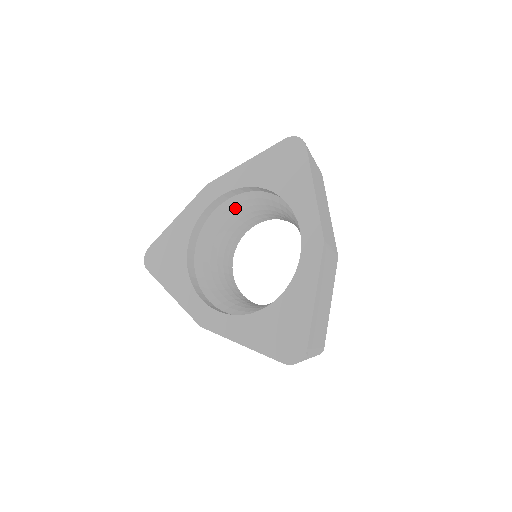
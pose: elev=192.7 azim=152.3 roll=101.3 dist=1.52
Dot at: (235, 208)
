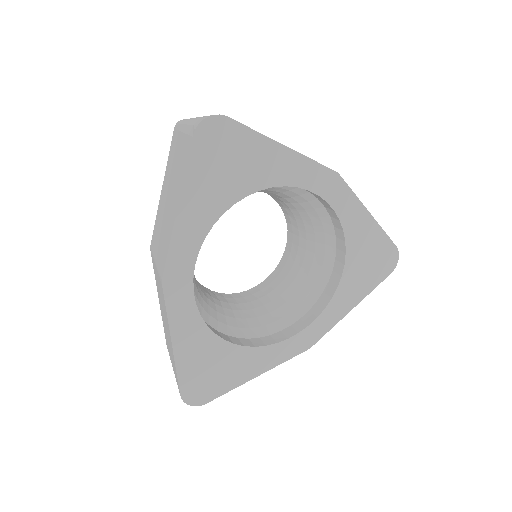
Dot at: occluded
